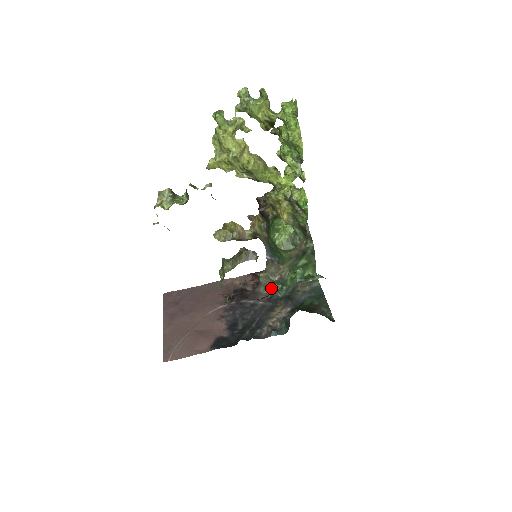
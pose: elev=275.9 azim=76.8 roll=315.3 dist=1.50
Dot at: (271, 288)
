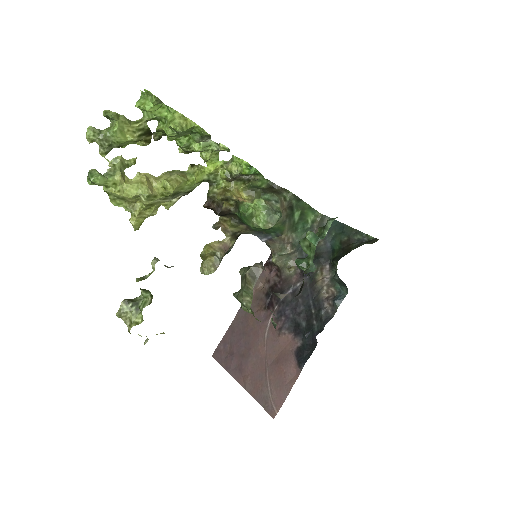
Dot at: (293, 263)
